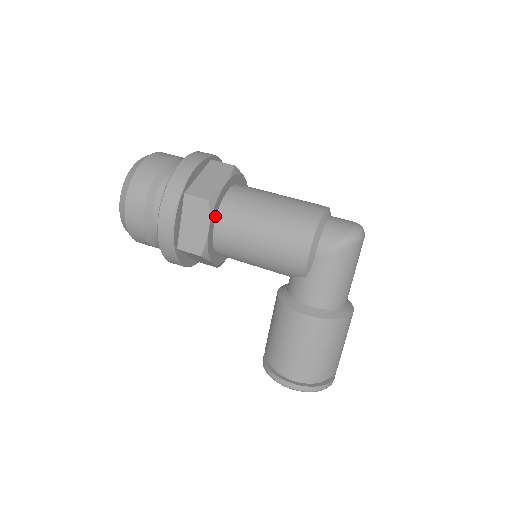
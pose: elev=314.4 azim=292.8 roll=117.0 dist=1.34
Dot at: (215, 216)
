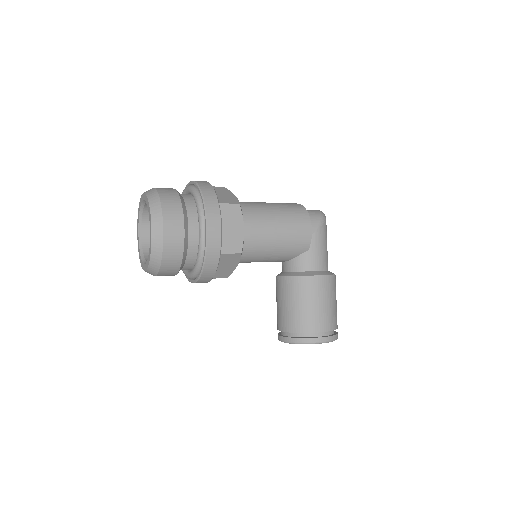
Dot at: occluded
